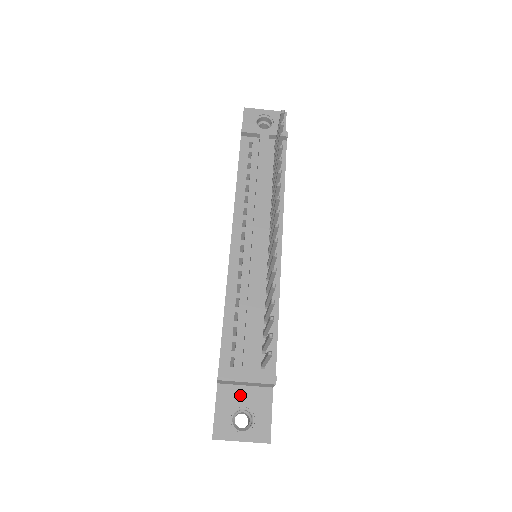
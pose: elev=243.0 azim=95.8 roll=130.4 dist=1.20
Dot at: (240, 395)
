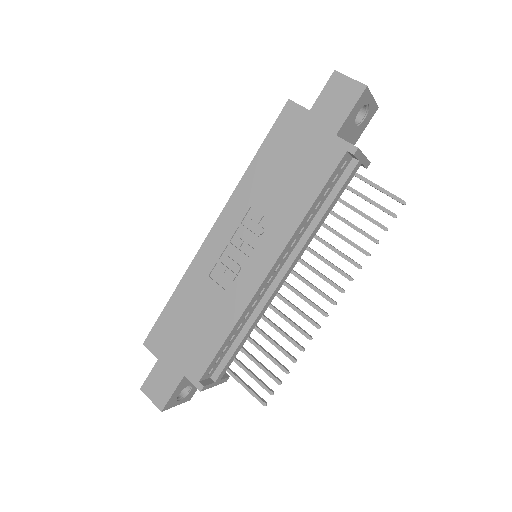
Dot at: occluded
